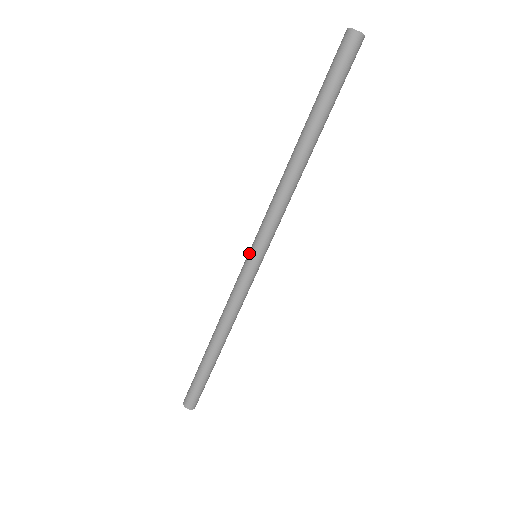
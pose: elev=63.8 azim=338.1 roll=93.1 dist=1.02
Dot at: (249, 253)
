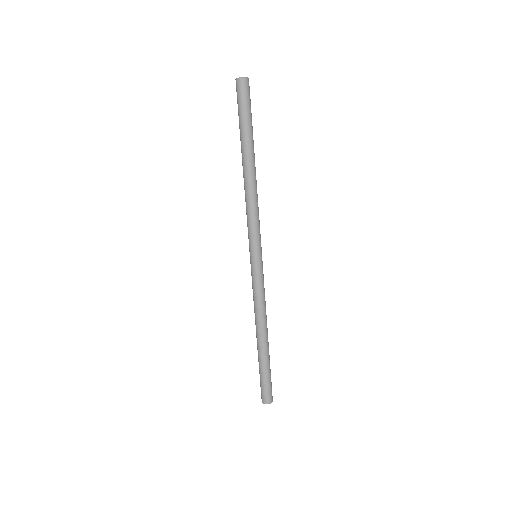
Dot at: (252, 256)
